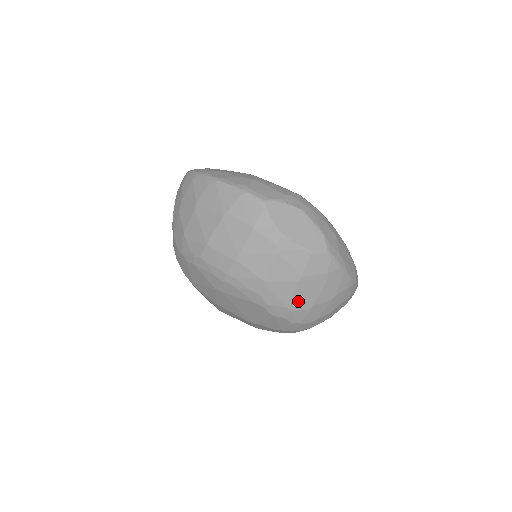
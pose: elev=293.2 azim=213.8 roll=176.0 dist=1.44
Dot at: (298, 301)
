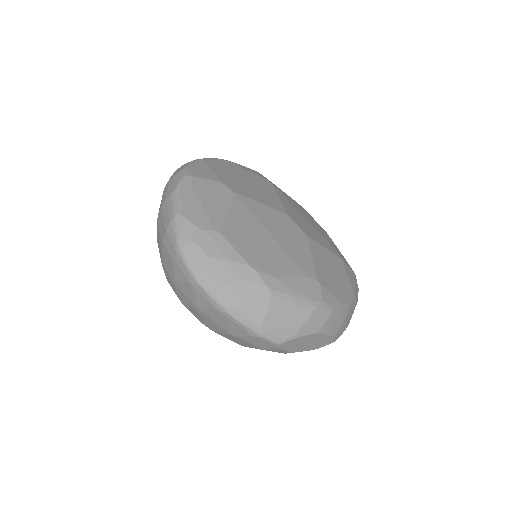
Dot at: occluded
